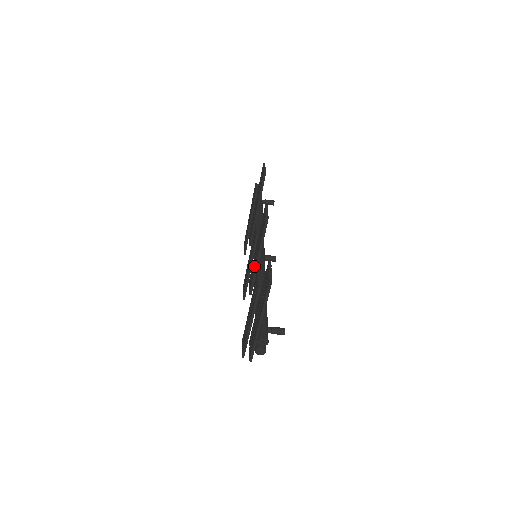
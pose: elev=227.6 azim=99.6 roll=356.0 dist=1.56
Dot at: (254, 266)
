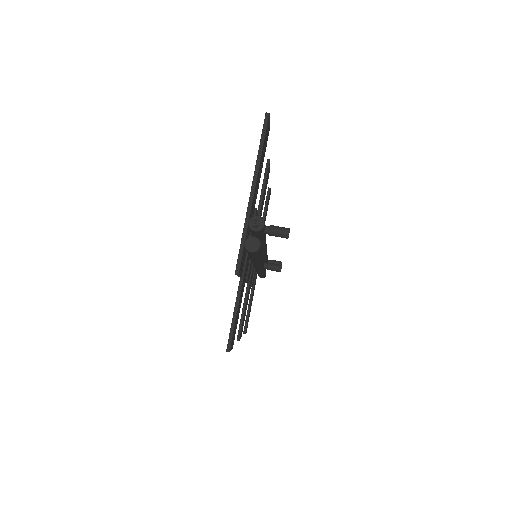
Dot at: occluded
